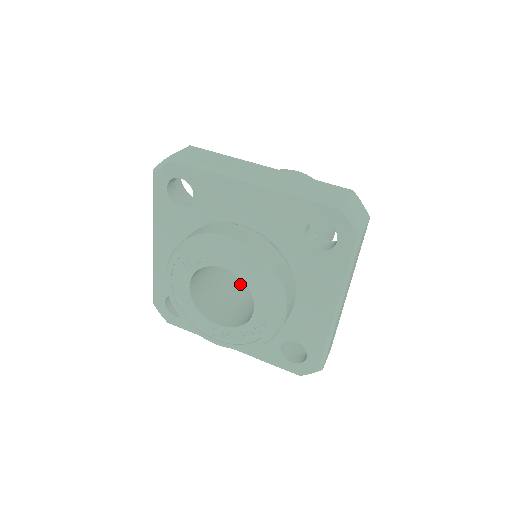
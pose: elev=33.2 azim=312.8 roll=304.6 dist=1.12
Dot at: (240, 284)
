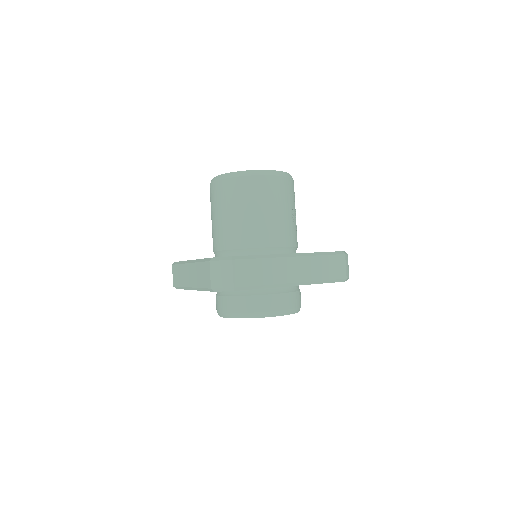
Dot at: occluded
